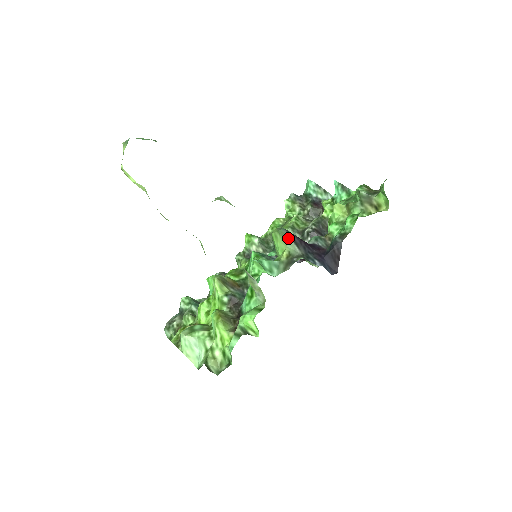
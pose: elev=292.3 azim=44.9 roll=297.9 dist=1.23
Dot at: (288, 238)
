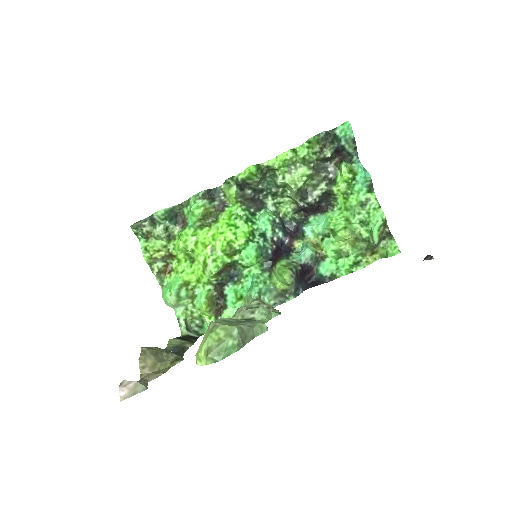
Dot at: (293, 284)
